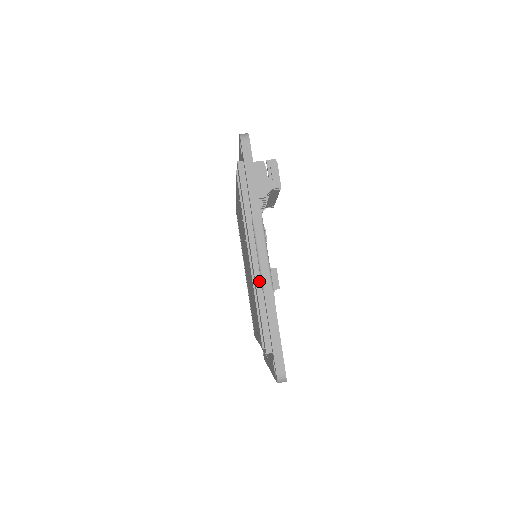
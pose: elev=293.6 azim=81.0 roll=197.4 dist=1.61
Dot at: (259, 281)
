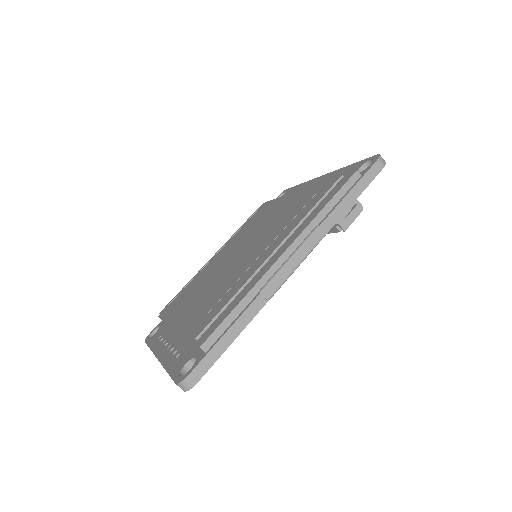
Dot at: (266, 280)
